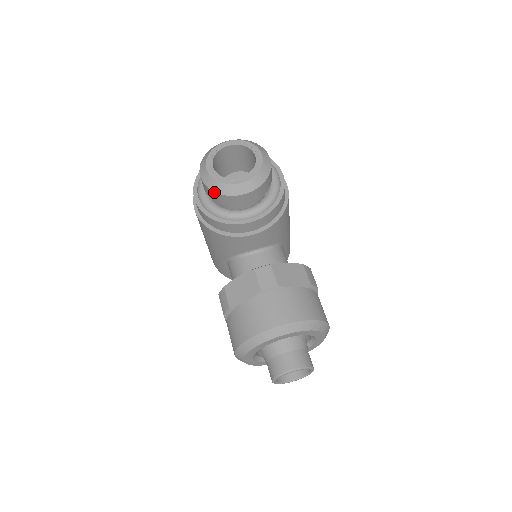
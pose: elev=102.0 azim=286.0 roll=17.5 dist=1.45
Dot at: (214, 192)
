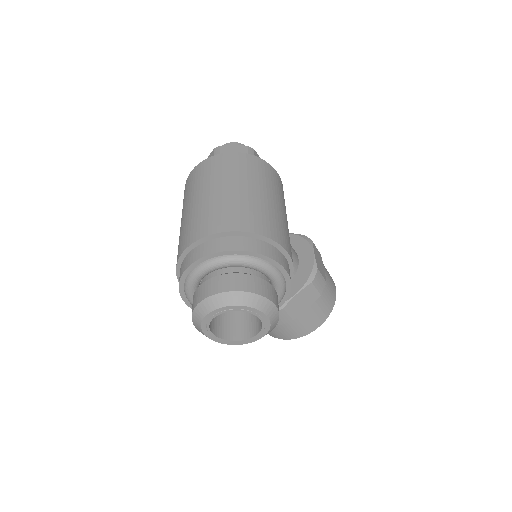
Dot at: occluded
